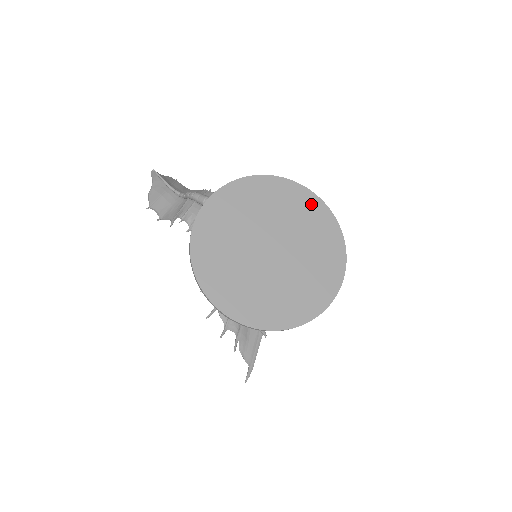
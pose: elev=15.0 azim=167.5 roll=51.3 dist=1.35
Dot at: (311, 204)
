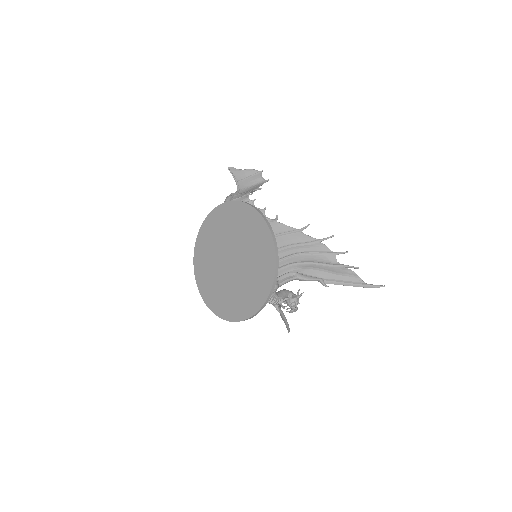
Dot at: (264, 238)
